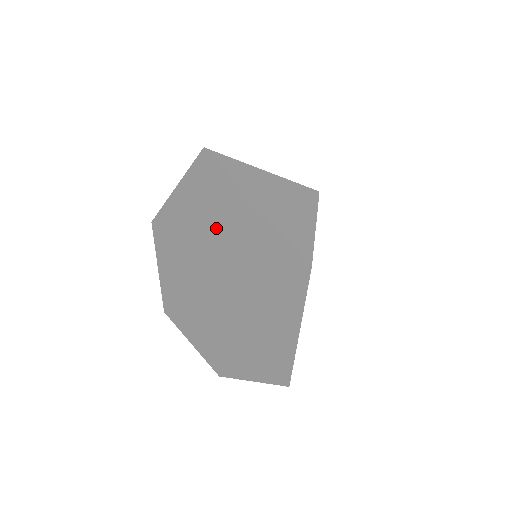
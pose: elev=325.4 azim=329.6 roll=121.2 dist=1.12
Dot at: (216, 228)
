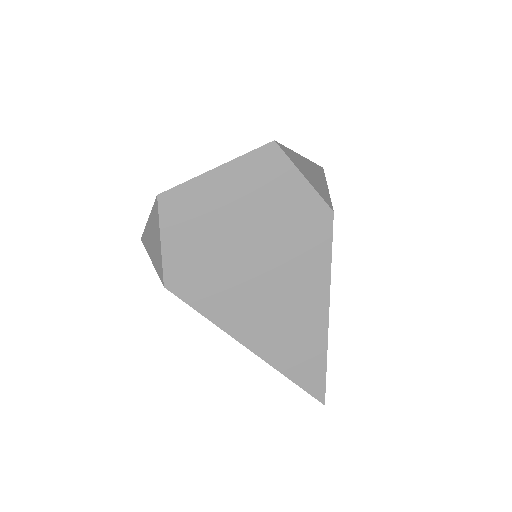
Dot at: occluded
